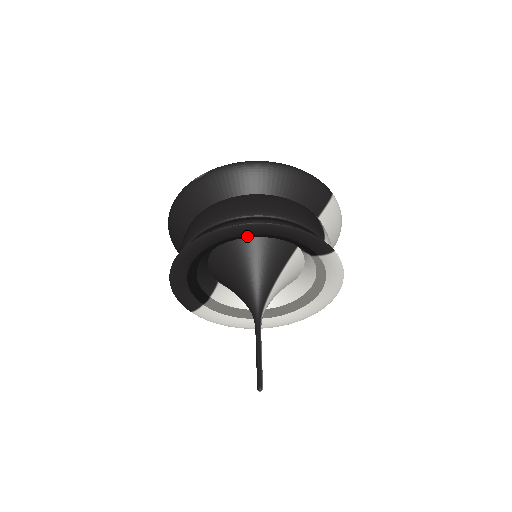
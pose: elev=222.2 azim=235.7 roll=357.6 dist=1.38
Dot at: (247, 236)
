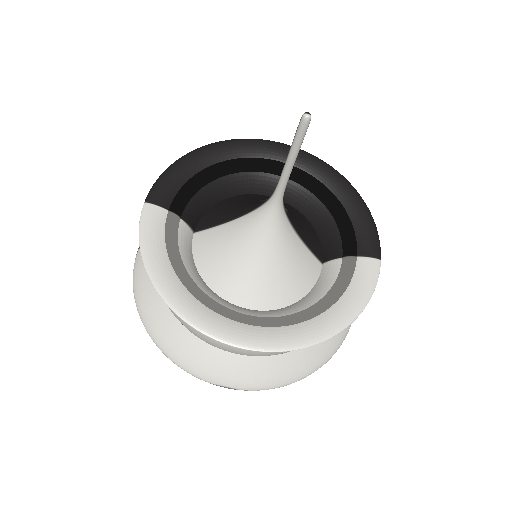
Dot at: (313, 181)
